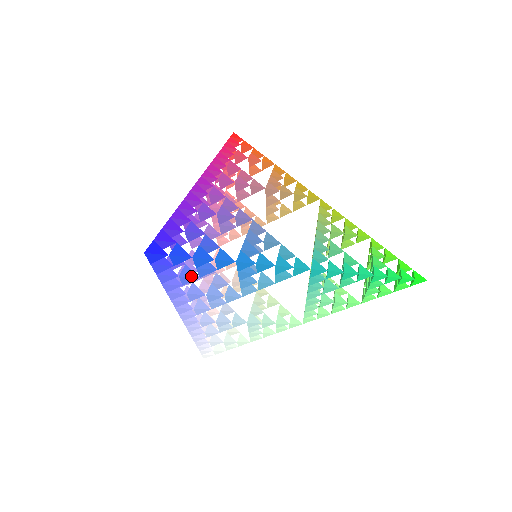
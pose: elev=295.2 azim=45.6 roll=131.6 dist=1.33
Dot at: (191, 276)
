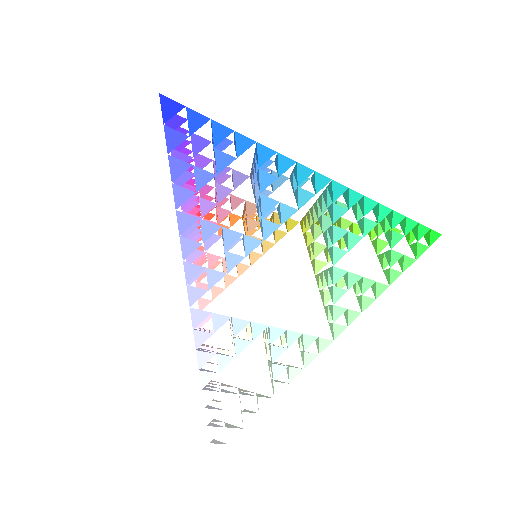
Dot at: (207, 171)
